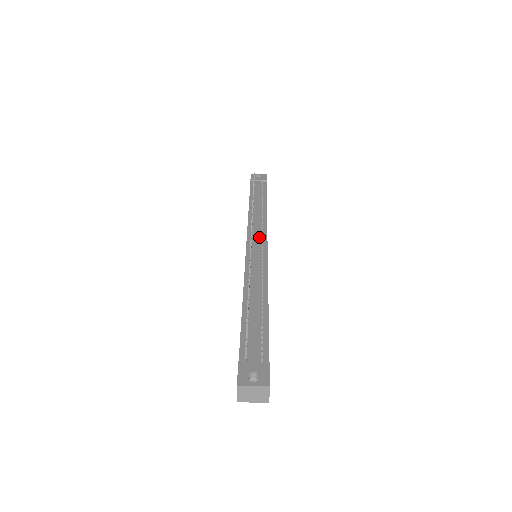
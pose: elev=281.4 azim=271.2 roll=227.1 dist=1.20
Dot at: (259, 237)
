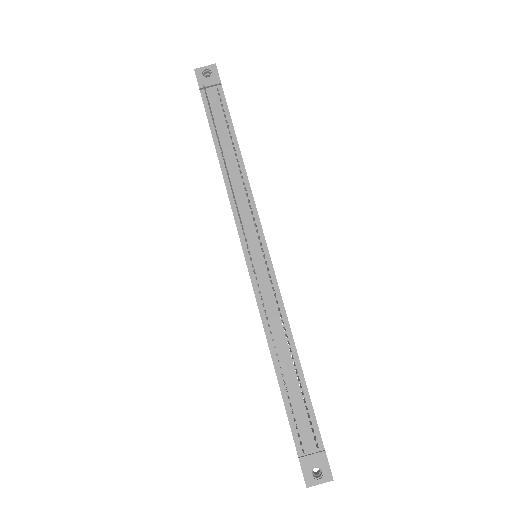
Dot at: (254, 237)
